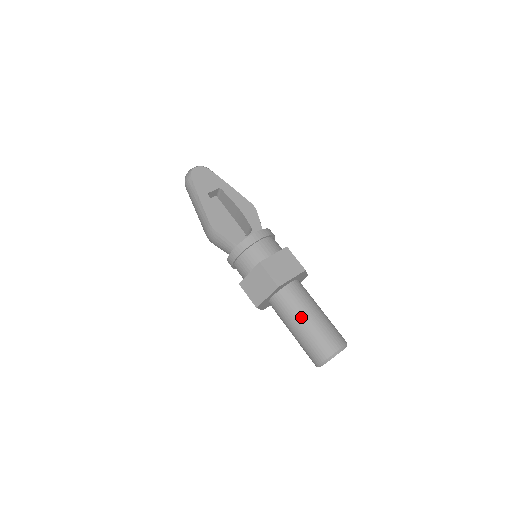
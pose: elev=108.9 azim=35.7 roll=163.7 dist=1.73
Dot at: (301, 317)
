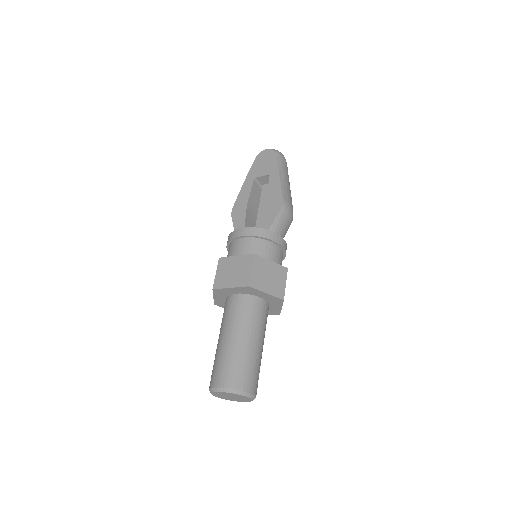
Dot at: (221, 333)
